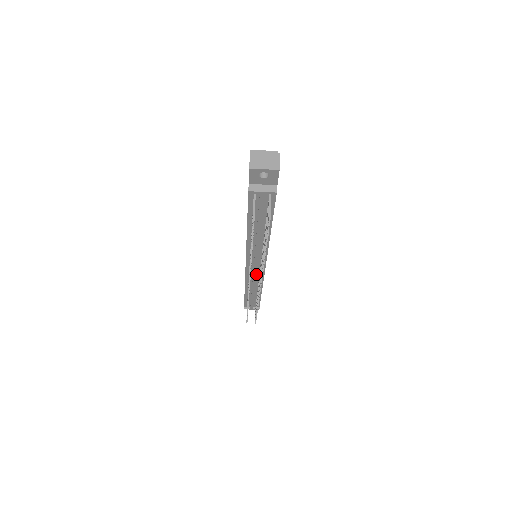
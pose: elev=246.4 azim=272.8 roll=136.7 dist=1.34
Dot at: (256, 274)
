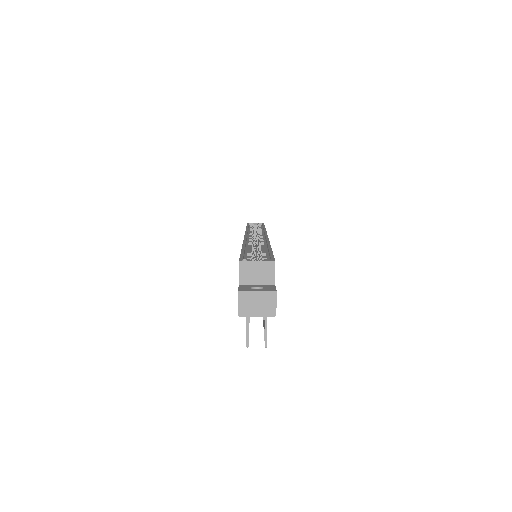
Dot at: occluded
